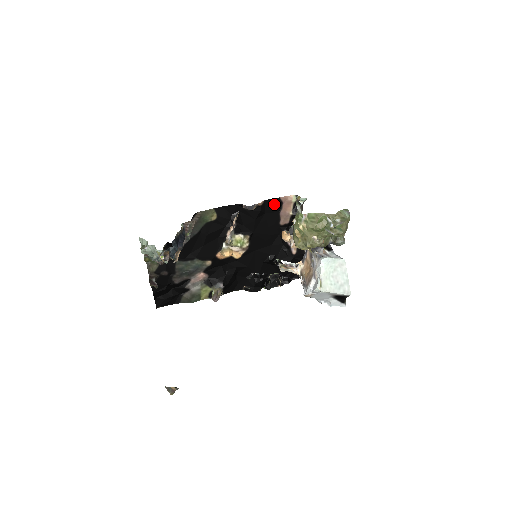
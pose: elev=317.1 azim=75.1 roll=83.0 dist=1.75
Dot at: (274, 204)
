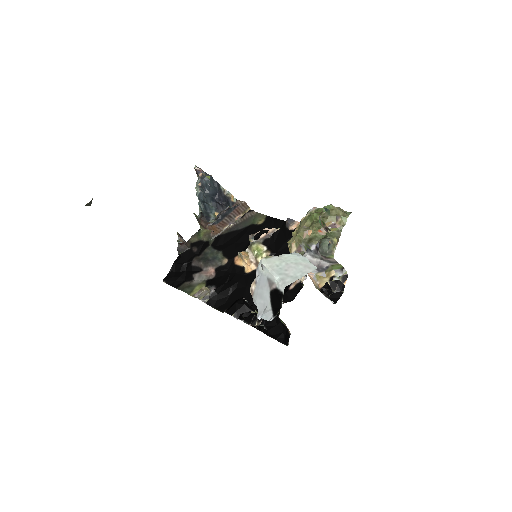
Dot at: occluded
